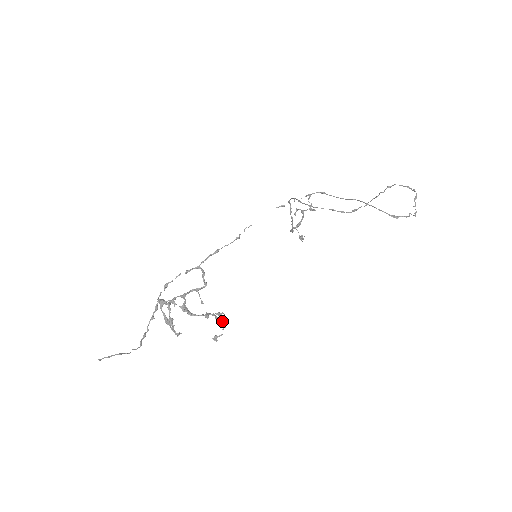
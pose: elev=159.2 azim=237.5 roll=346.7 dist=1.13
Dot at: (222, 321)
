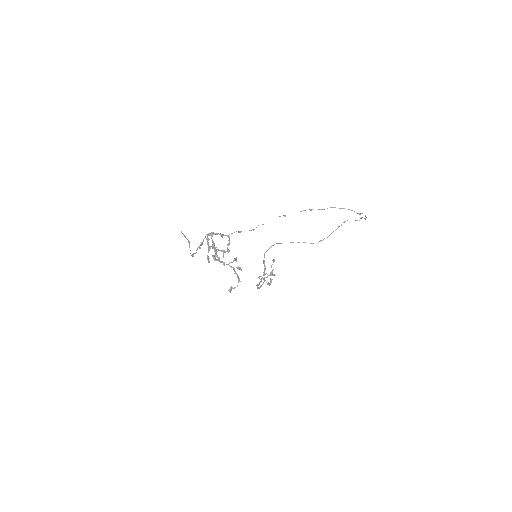
Dot at: occluded
